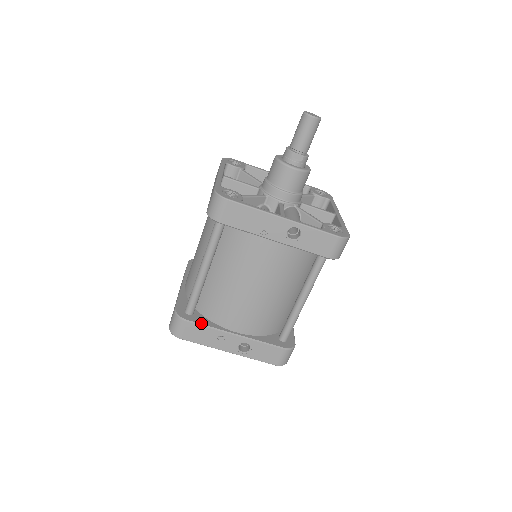
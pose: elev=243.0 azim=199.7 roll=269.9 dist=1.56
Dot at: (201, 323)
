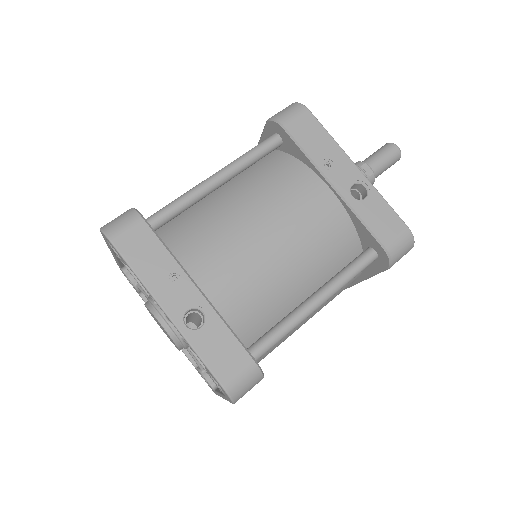
Dot at: occluded
